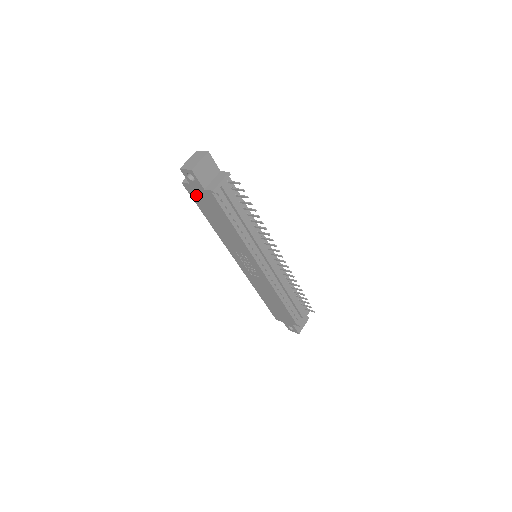
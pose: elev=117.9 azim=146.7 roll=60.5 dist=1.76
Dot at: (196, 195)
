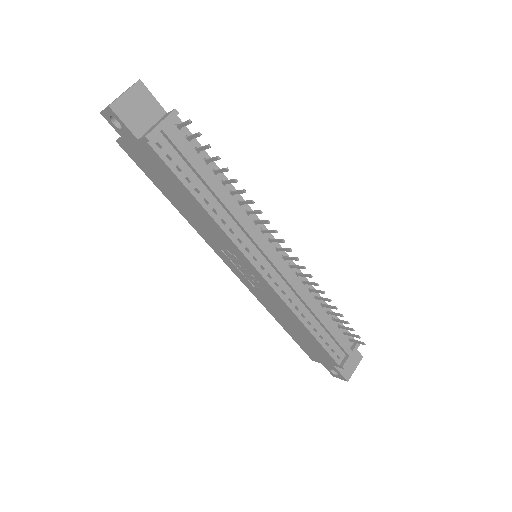
Dot at: (138, 157)
